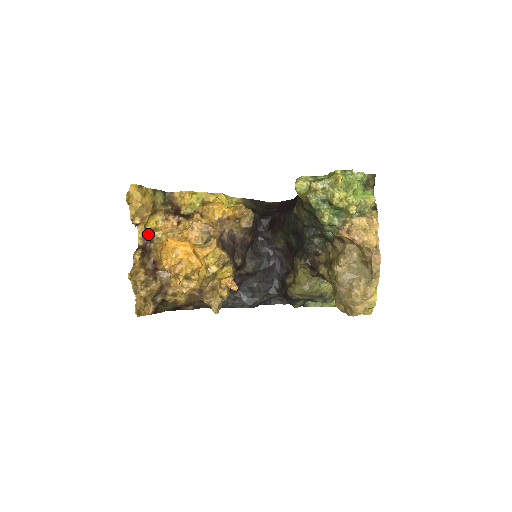
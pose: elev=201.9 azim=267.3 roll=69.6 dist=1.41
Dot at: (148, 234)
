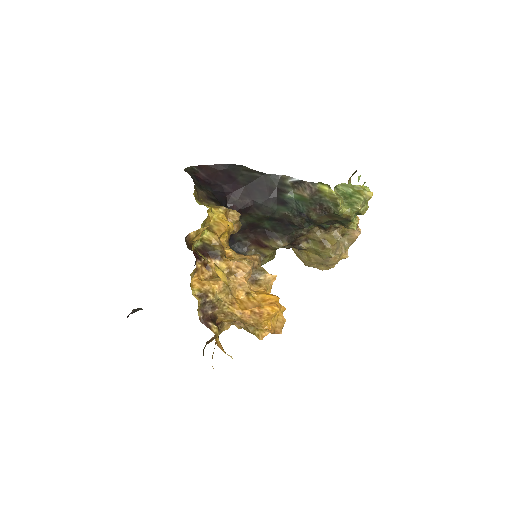
Dot at: (205, 302)
